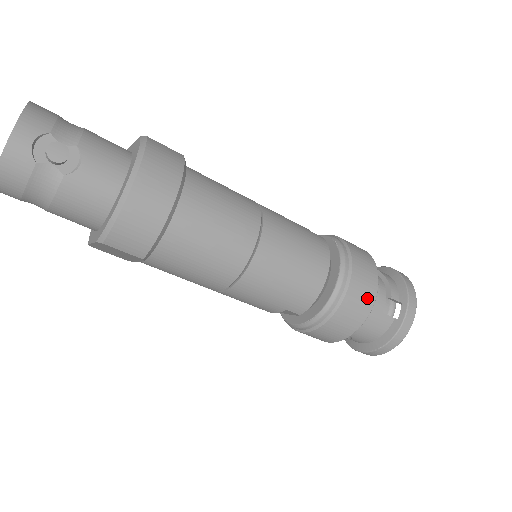
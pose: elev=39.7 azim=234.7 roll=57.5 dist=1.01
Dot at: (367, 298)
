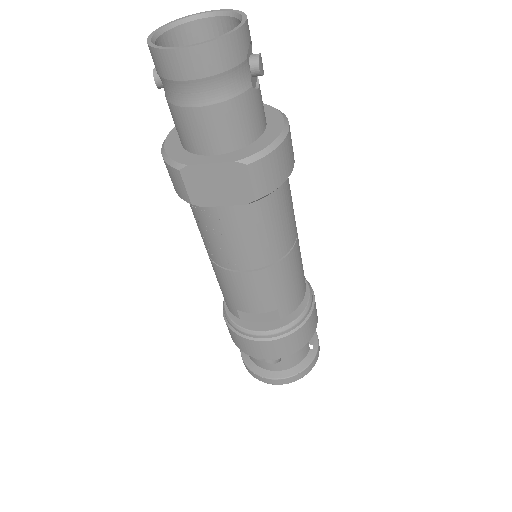
Dot at: (316, 319)
